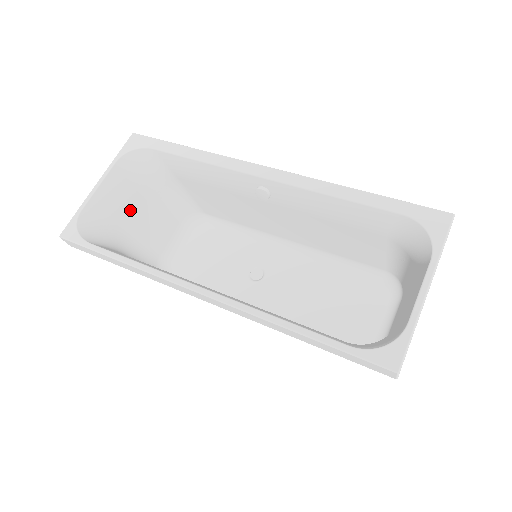
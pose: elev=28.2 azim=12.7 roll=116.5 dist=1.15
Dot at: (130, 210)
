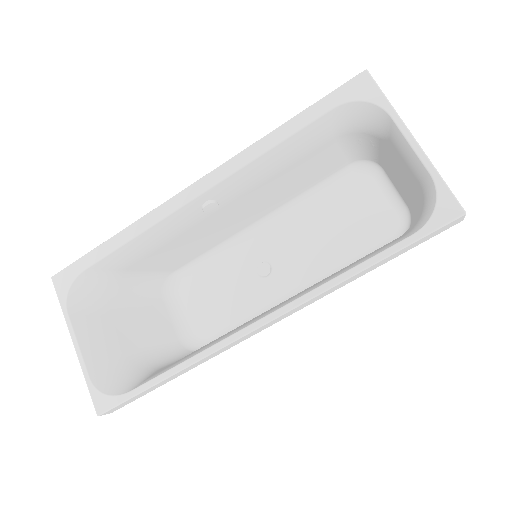
Dot at: (121, 334)
